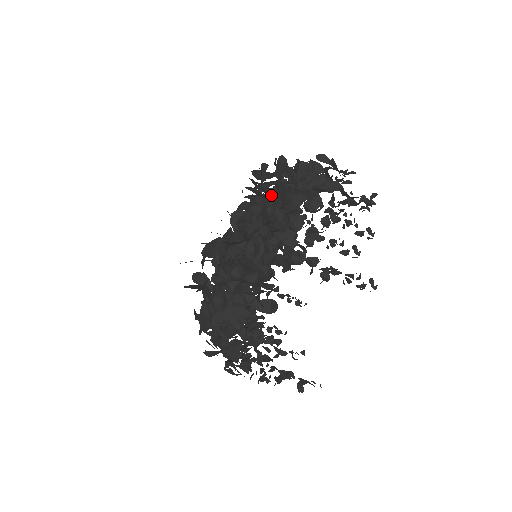
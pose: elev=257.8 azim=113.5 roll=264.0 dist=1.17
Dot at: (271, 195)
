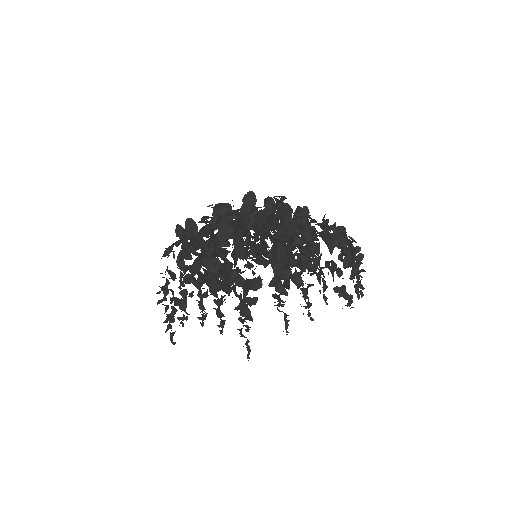
Dot at: occluded
